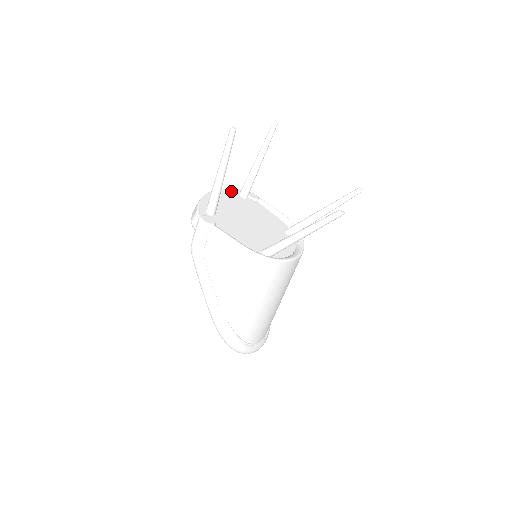
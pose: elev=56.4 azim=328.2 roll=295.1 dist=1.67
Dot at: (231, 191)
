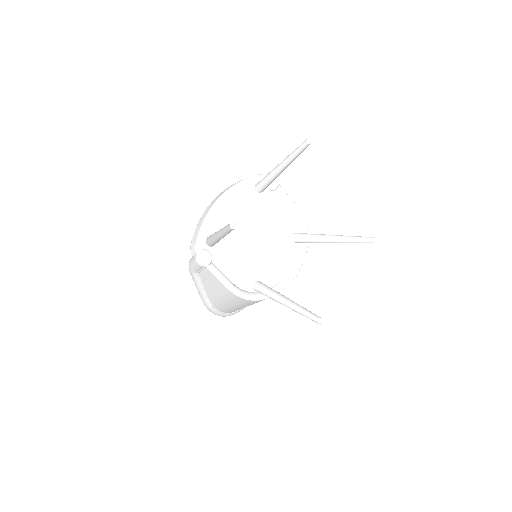
Dot at: (246, 184)
